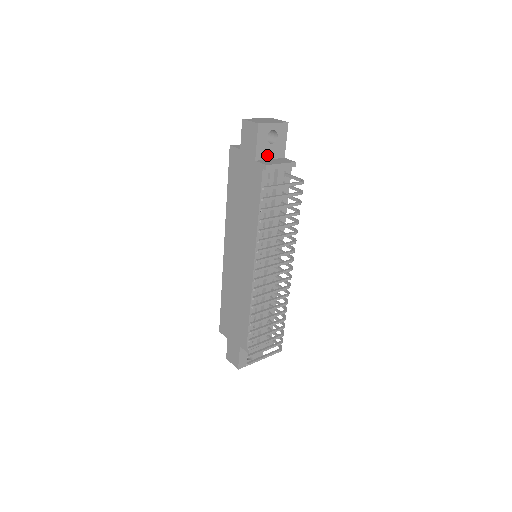
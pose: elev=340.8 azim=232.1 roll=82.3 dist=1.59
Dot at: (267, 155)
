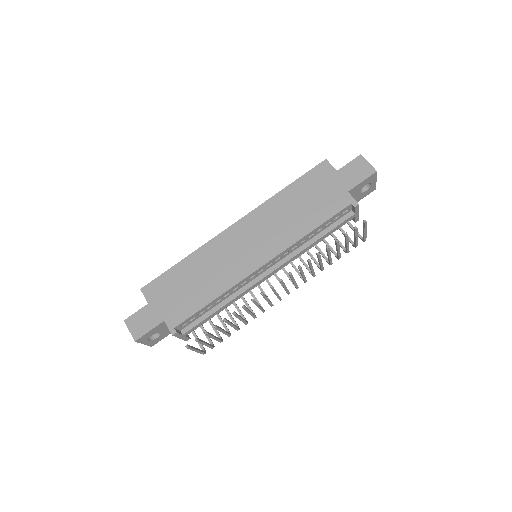
Dot at: (352, 195)
